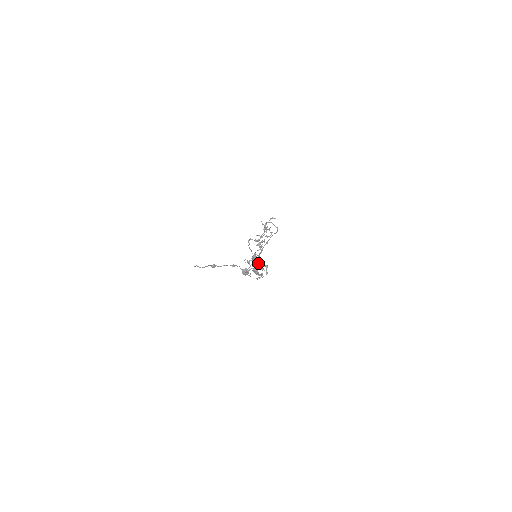
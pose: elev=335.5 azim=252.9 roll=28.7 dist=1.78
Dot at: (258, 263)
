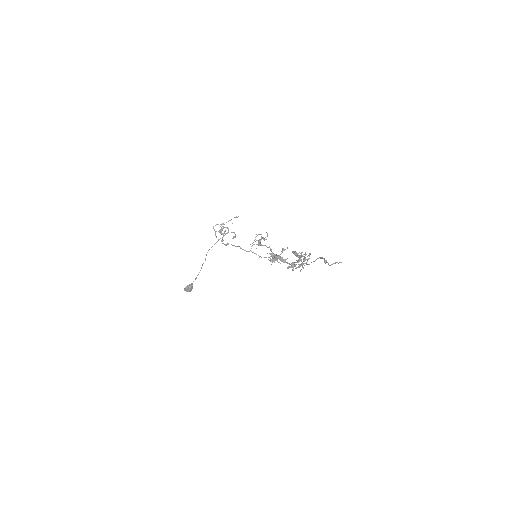
Dot at: (301, 254)
